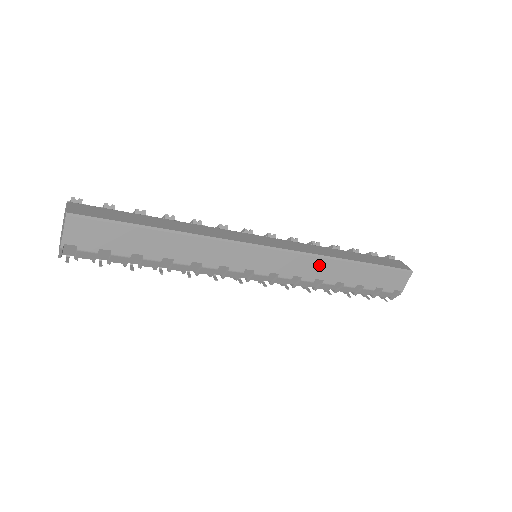
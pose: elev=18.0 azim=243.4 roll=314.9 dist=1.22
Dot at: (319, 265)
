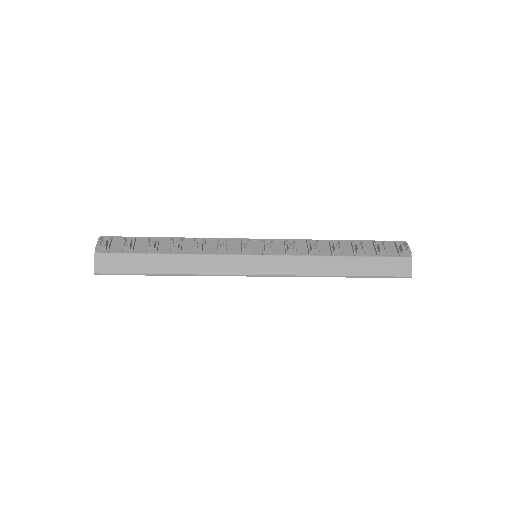
Dot at: occluded
